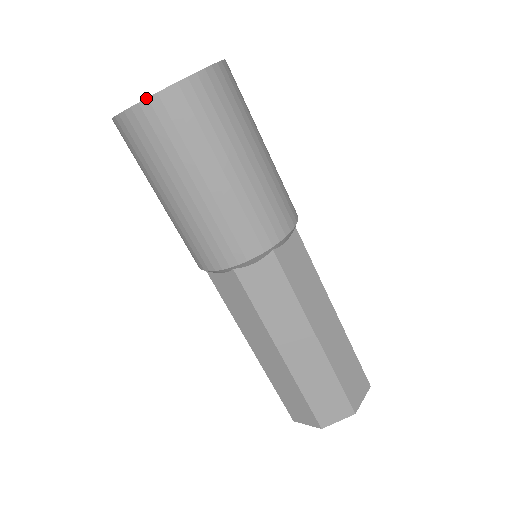
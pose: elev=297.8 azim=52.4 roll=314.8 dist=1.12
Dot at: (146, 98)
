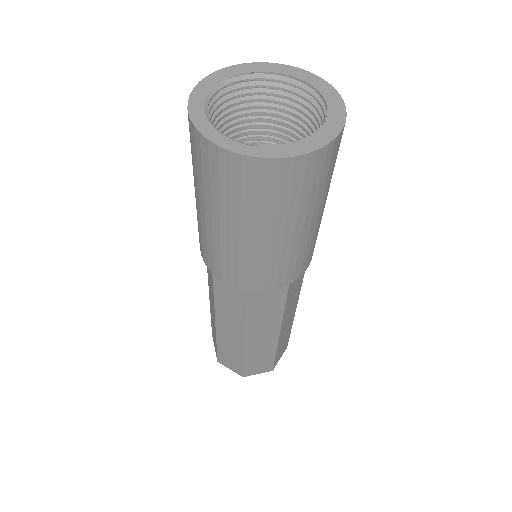
Dot at: (207, 138)
